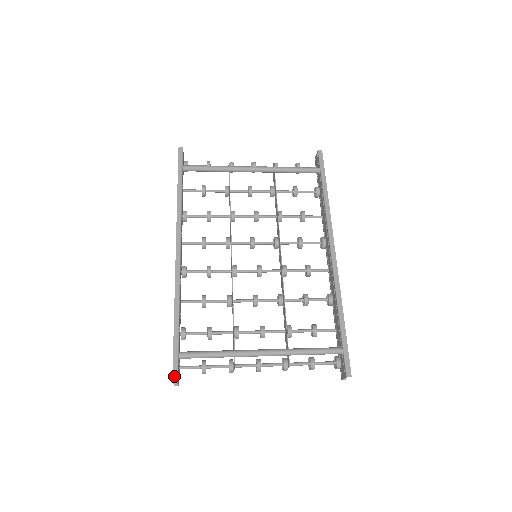
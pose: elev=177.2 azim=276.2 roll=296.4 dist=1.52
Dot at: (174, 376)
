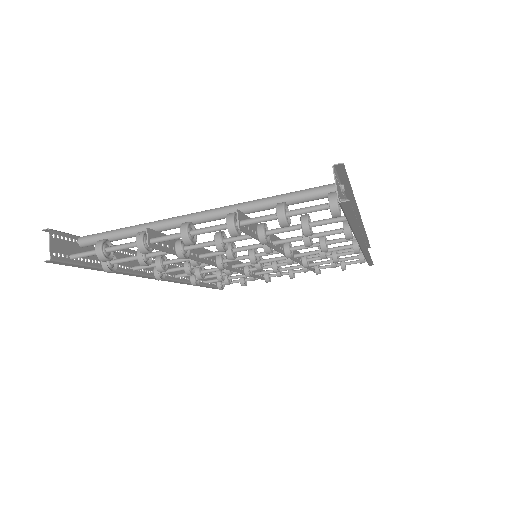
Dot at: (52, 231)
